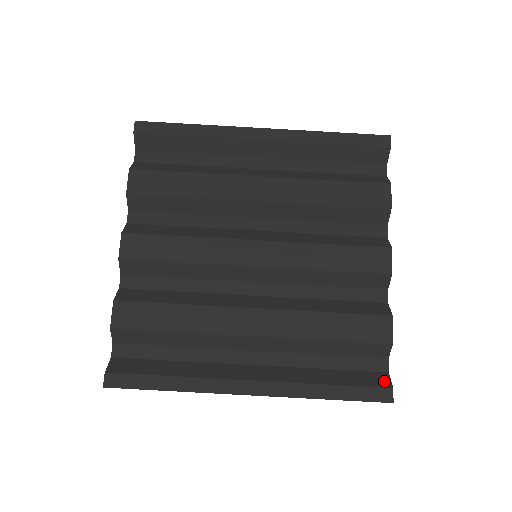
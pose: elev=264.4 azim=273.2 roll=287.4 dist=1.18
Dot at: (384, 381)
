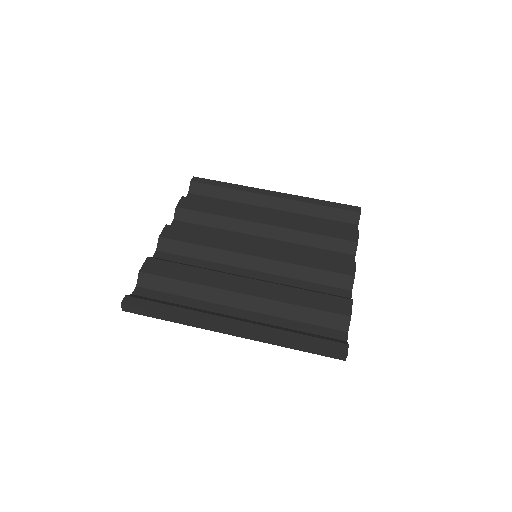
Dot at: (342, 342)
